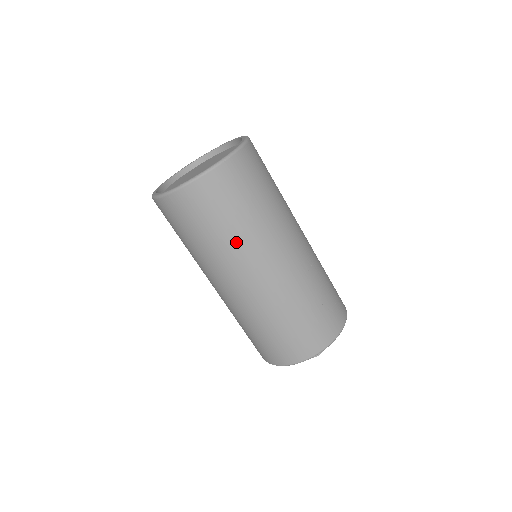
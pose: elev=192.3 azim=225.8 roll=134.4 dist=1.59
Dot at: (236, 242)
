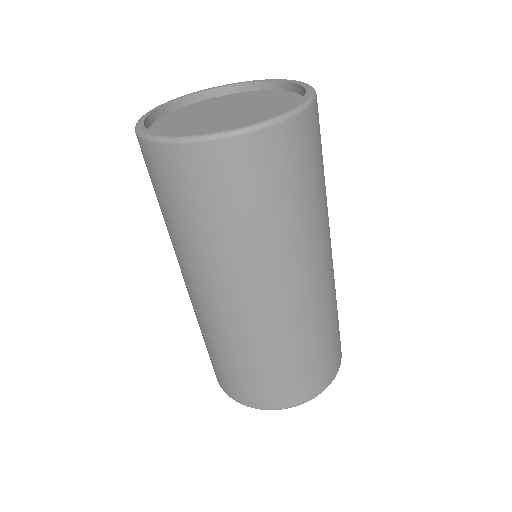
Dot at: (283, 238)
